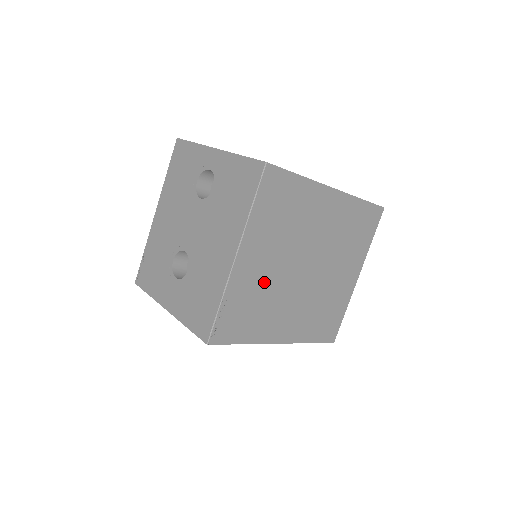
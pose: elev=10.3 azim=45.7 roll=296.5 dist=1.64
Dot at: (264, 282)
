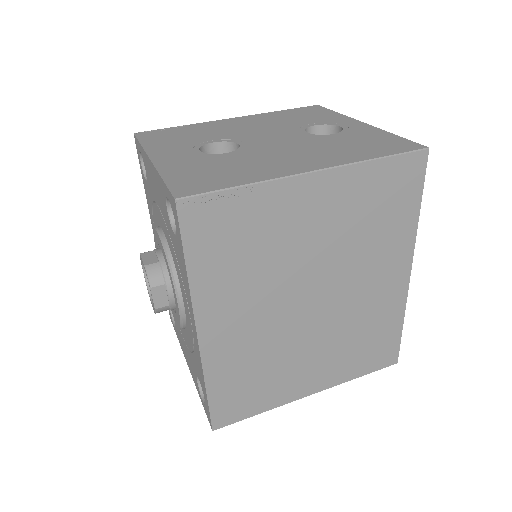
Dot at: (285, 243)
